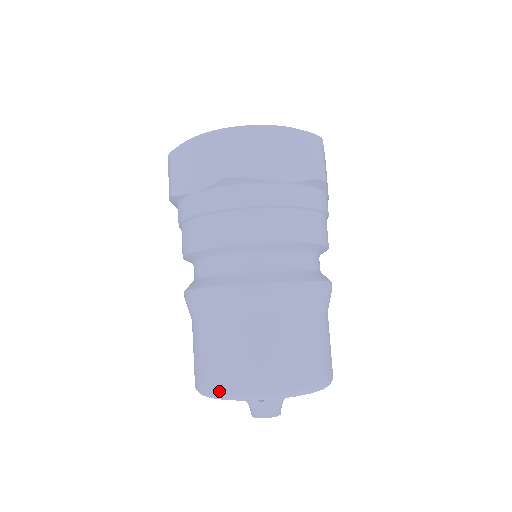
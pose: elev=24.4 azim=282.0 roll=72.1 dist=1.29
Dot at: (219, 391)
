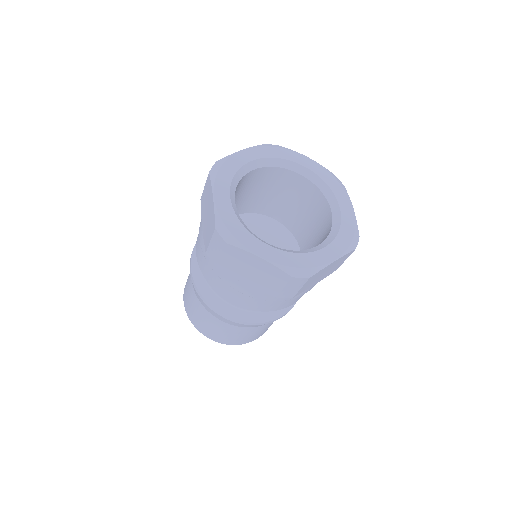
Dot at: (216, 341)
